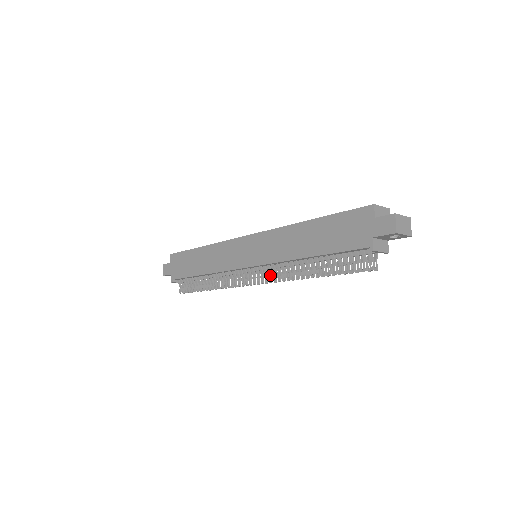
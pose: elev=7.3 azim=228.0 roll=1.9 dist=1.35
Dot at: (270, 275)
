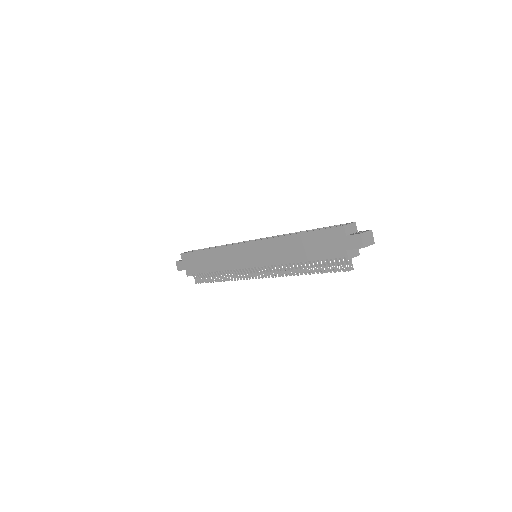
Dot at: (271, 272)
